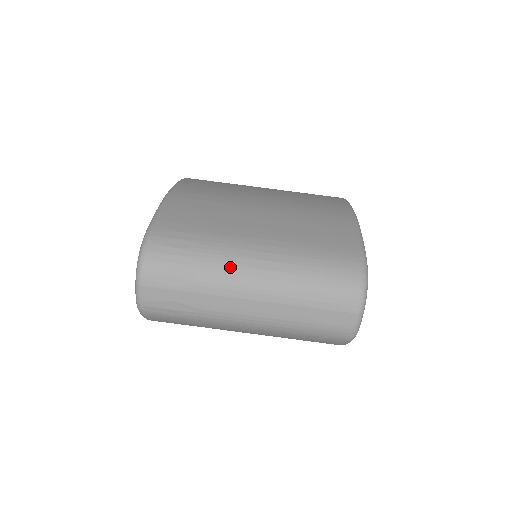
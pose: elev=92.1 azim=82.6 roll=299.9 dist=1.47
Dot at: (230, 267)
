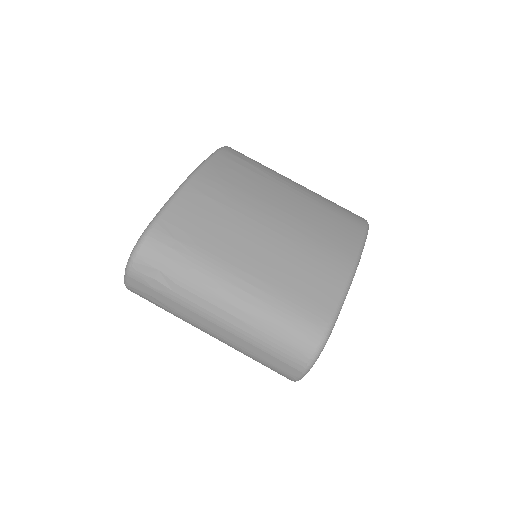
Dot at: (206, 292)
